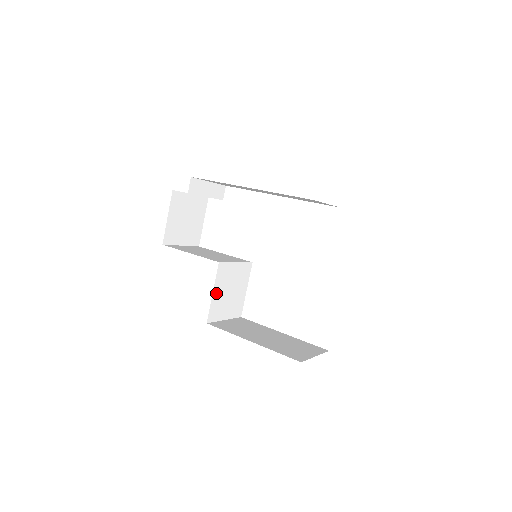
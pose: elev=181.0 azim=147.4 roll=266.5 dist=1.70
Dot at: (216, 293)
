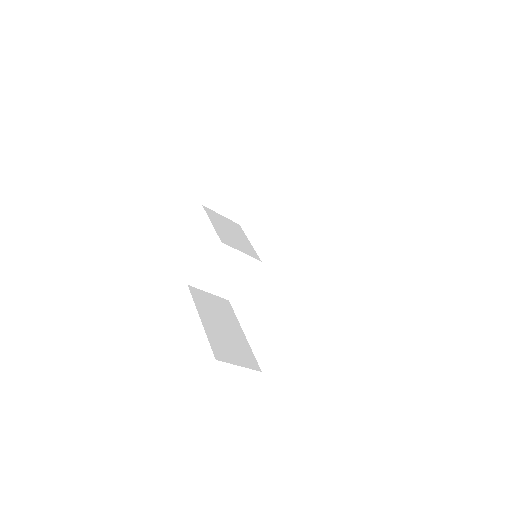
Dot at: (208, 266)
